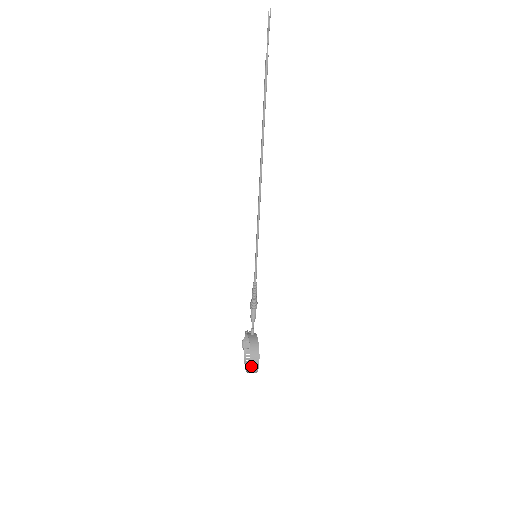
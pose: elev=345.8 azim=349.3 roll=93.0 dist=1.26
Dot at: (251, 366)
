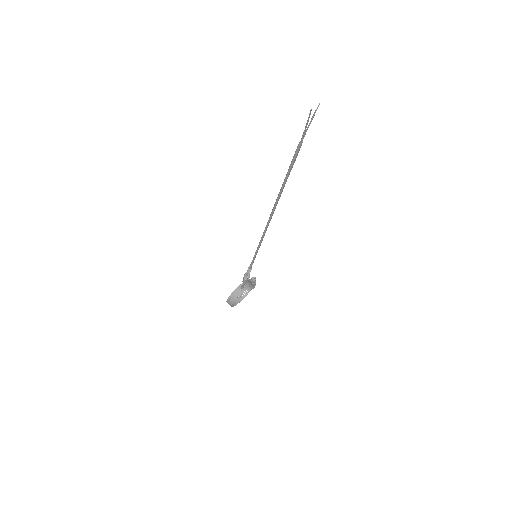
Dot at: (227, 302)
